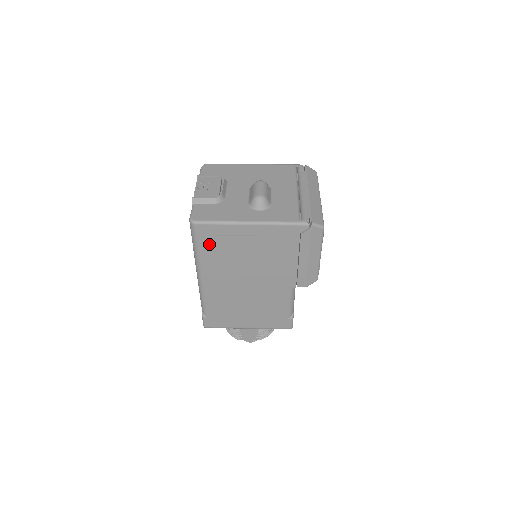
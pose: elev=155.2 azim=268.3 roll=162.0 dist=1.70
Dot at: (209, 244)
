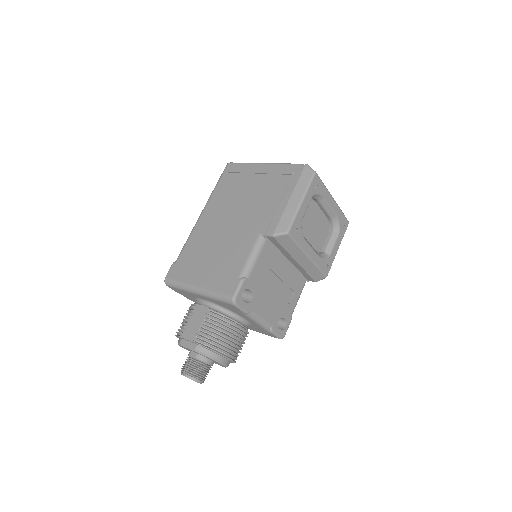
Dot at: (227, 181)
